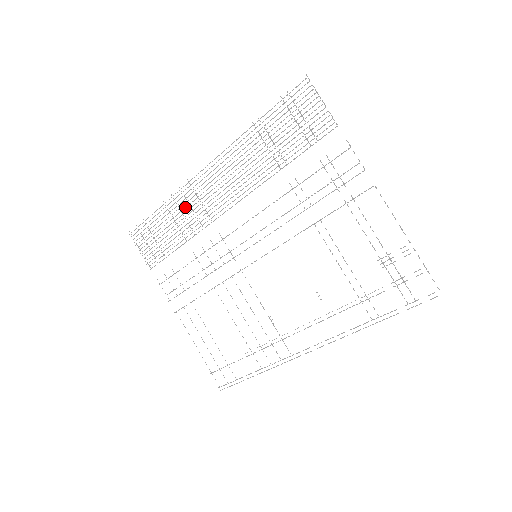
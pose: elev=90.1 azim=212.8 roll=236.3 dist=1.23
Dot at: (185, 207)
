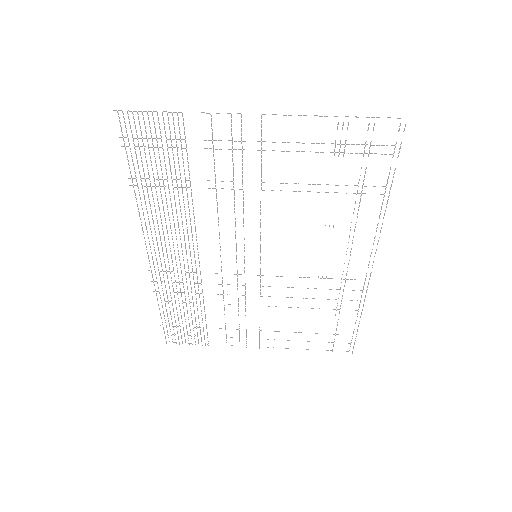
Dot at: occluded
